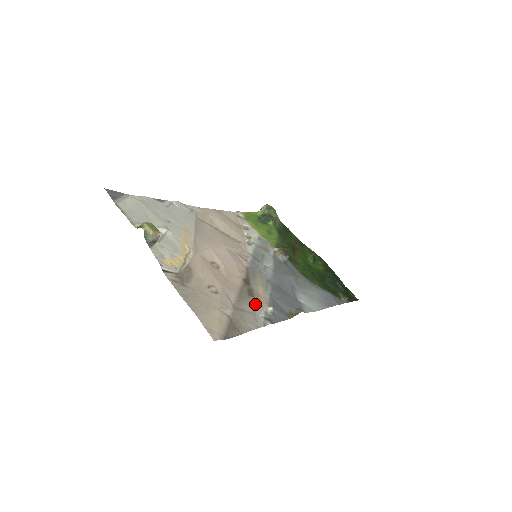
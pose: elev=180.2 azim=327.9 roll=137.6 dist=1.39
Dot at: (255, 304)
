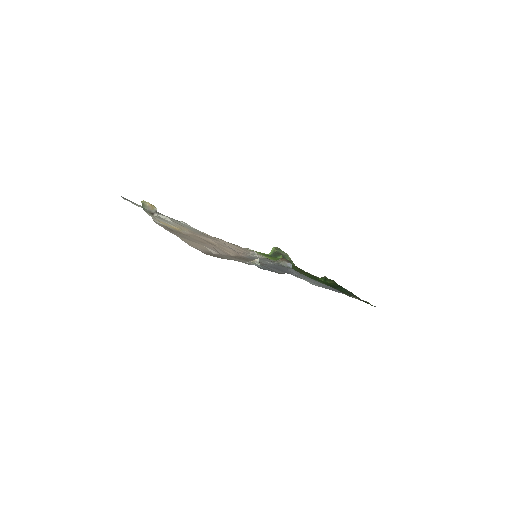
Dot at: (244, 260)
